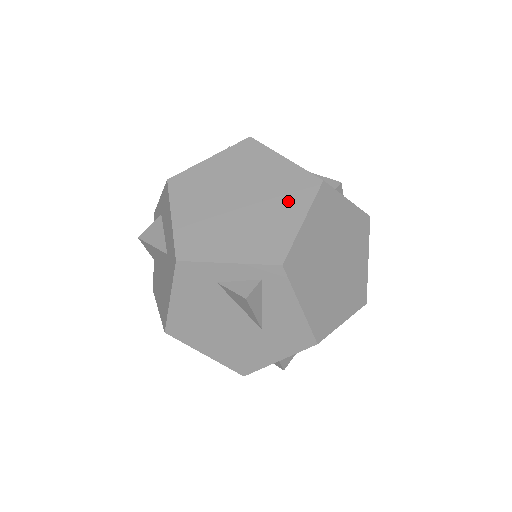
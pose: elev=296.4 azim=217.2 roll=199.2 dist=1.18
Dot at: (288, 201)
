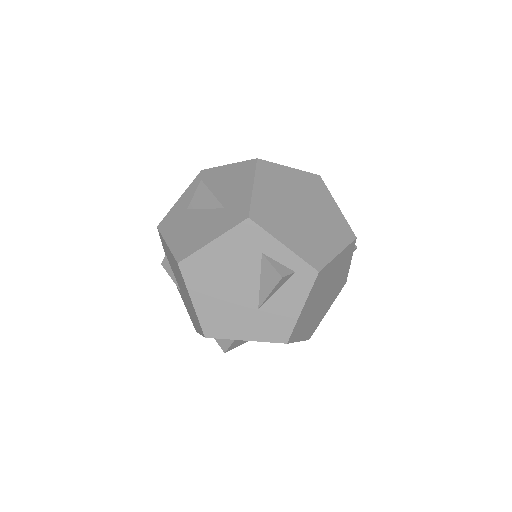
Dot at: (333, 234)
